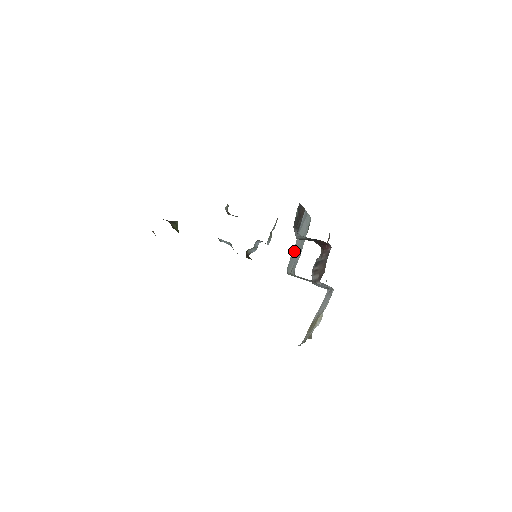
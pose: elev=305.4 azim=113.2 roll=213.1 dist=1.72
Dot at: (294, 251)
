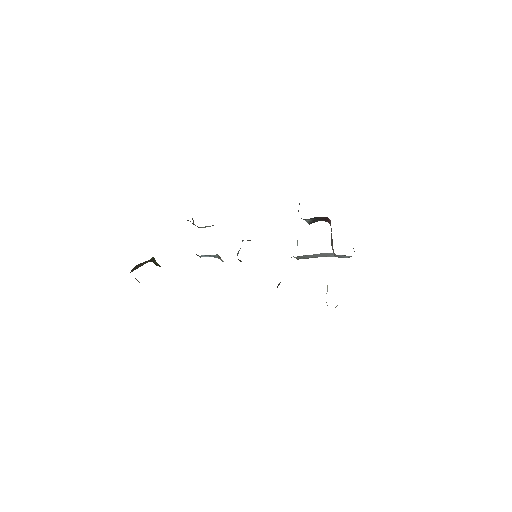
Dot at: occluded
